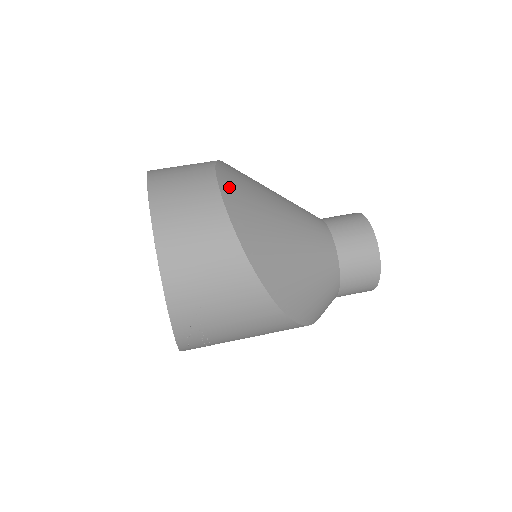
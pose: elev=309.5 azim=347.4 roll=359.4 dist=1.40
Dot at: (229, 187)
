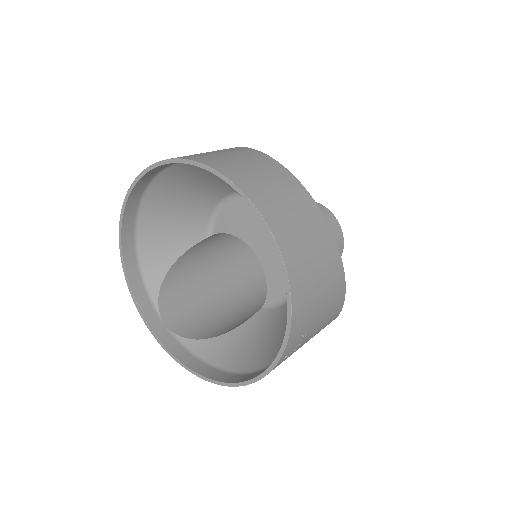
Dot at: occluded
